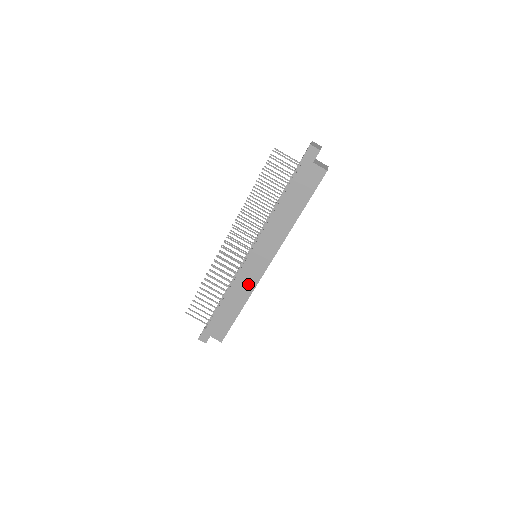
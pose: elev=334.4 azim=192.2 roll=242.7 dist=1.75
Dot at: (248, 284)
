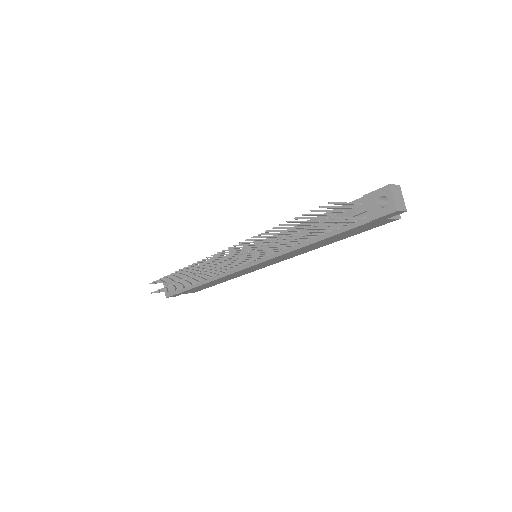
Dot at: occluded
